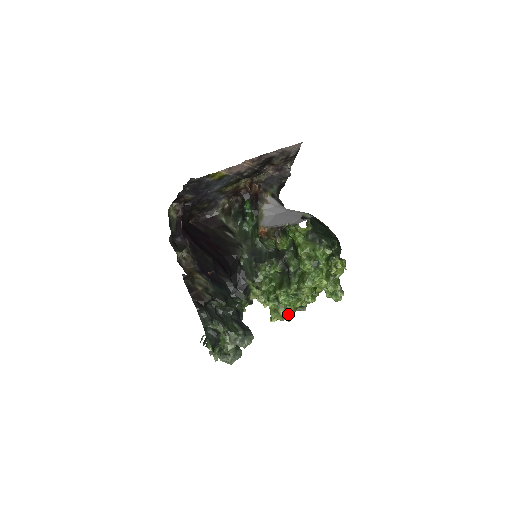
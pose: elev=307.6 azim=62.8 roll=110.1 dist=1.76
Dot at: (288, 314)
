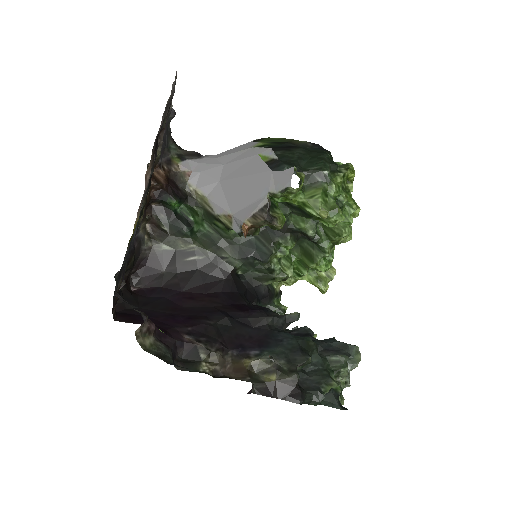
Dot at: (330, 268)
